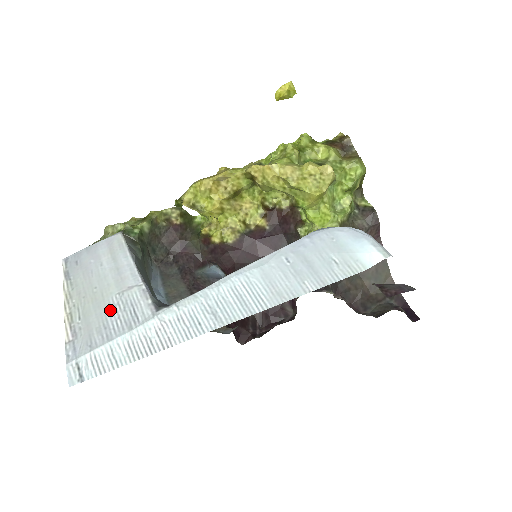
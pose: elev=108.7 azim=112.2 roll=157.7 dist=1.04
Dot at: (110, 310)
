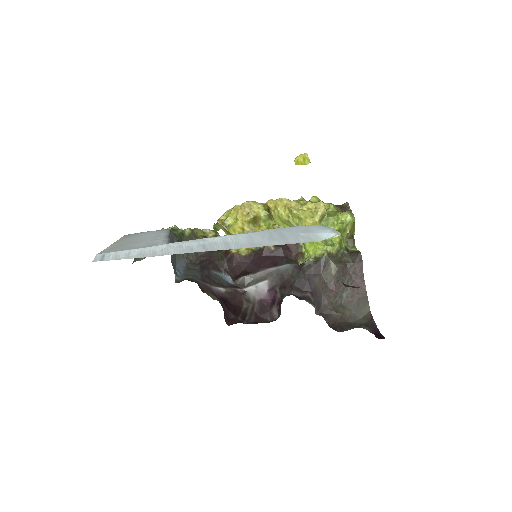
Dot at: (139, 244)
